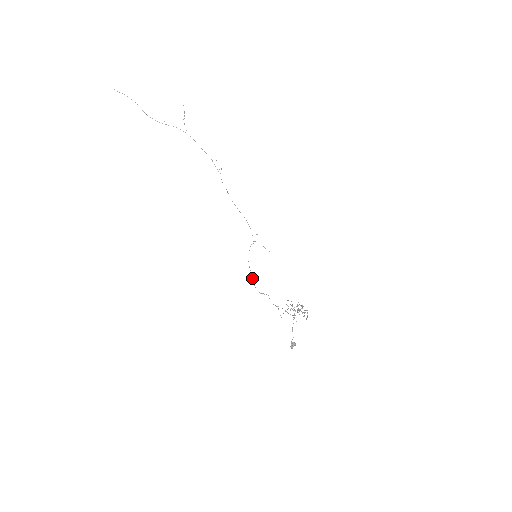
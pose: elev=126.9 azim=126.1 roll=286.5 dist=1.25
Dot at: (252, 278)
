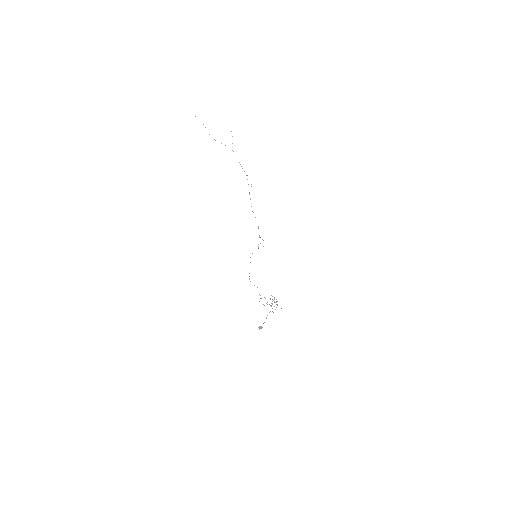
Dot at: occluded
